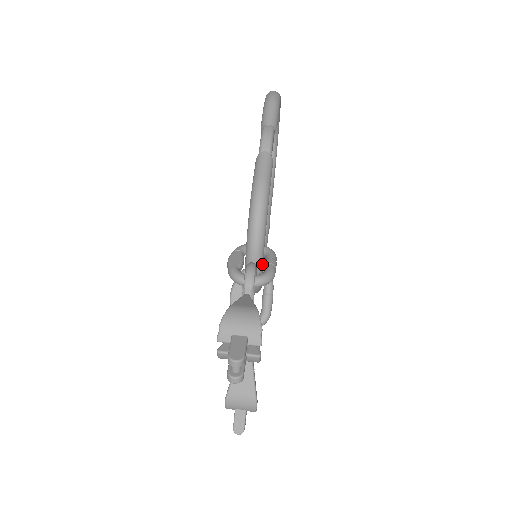
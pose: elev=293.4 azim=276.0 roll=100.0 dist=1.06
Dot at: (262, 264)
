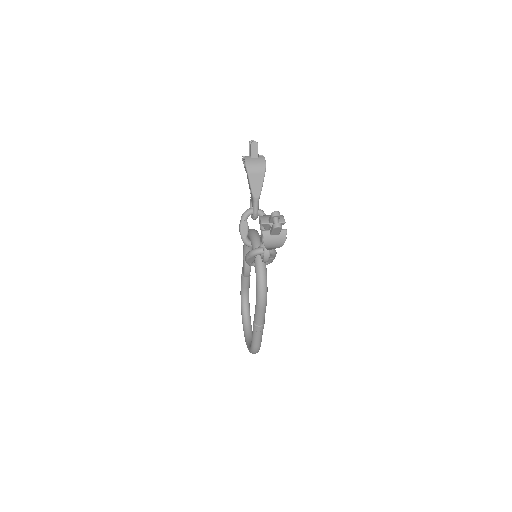
Dot at: (260, 235)
